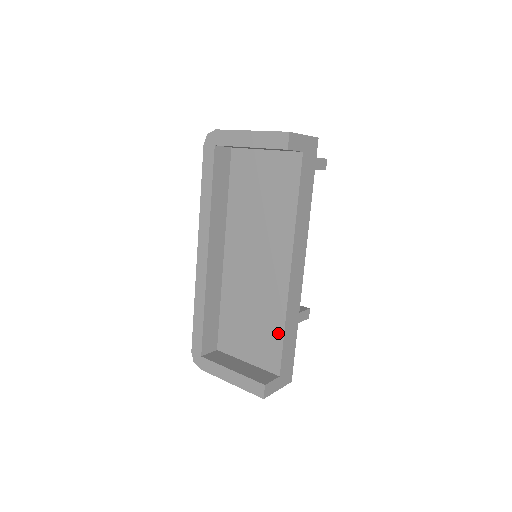
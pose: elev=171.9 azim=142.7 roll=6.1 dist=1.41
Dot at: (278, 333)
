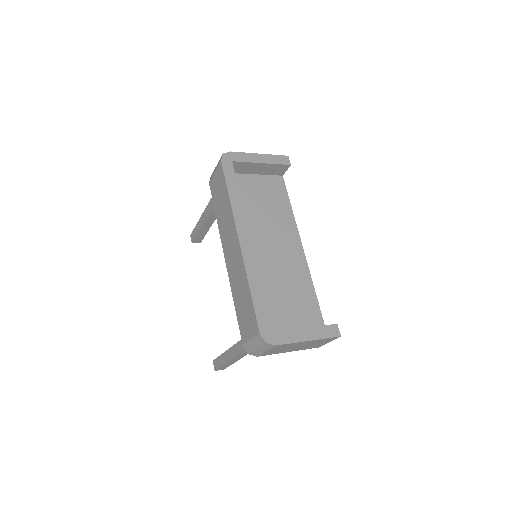
Dot at: (312, 296)
